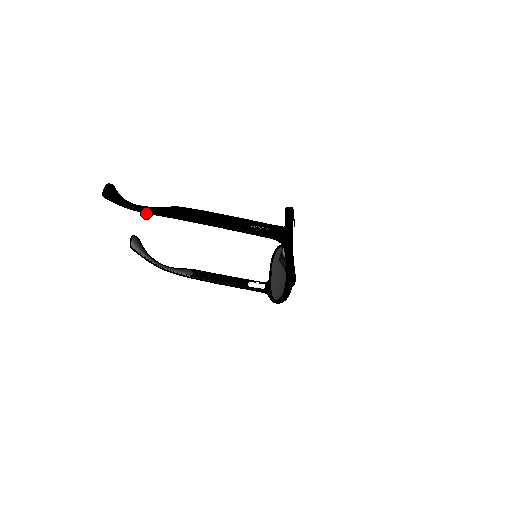
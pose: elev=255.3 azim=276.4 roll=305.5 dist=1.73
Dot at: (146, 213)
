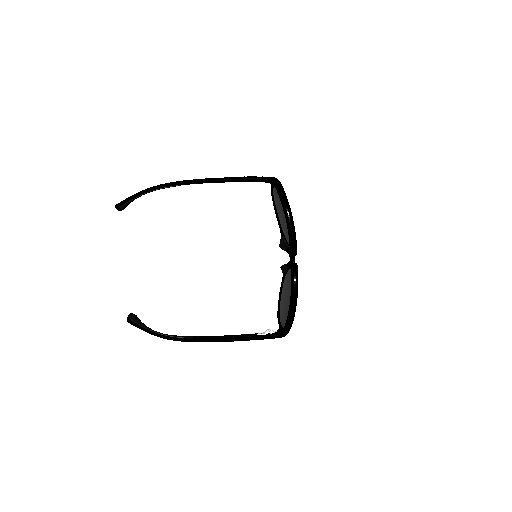
Dot at: (153, 189)
